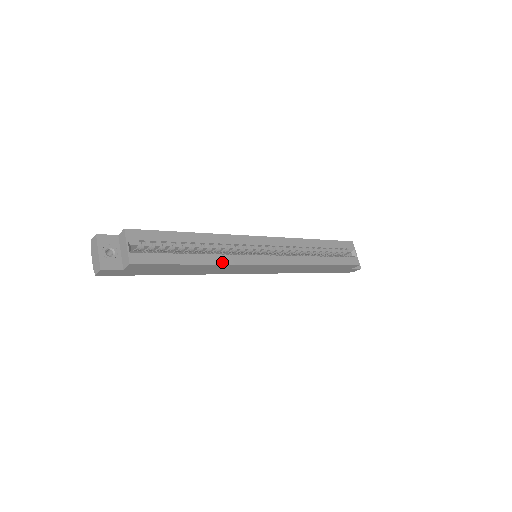
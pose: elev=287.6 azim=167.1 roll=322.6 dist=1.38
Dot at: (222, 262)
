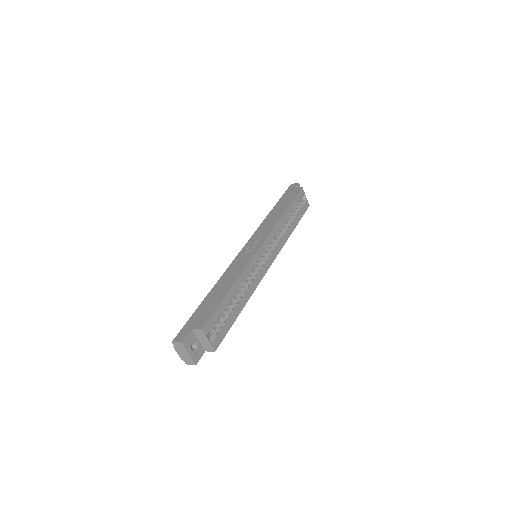
Dot at: (251, 293)
